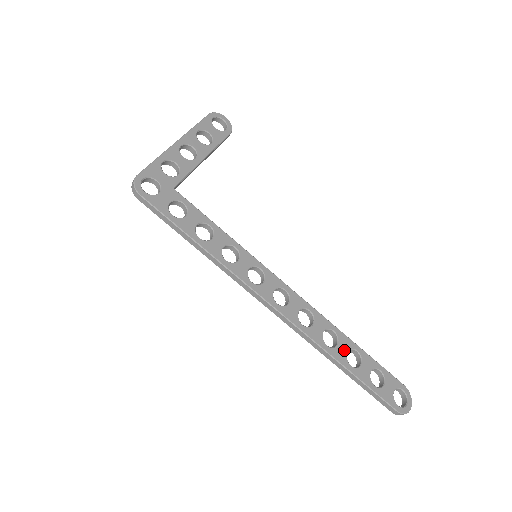
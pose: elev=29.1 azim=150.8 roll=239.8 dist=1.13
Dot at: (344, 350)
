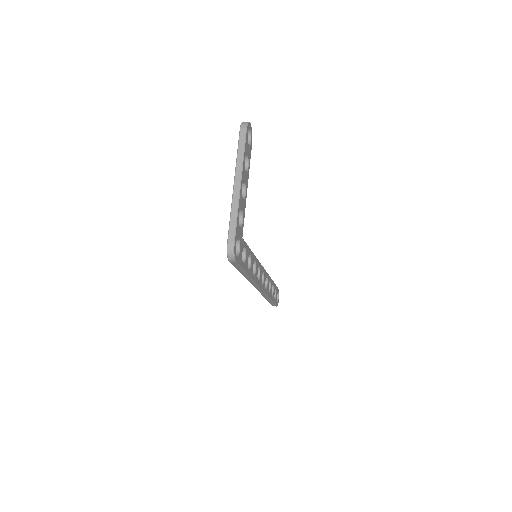
Dot at: (271, 290)
